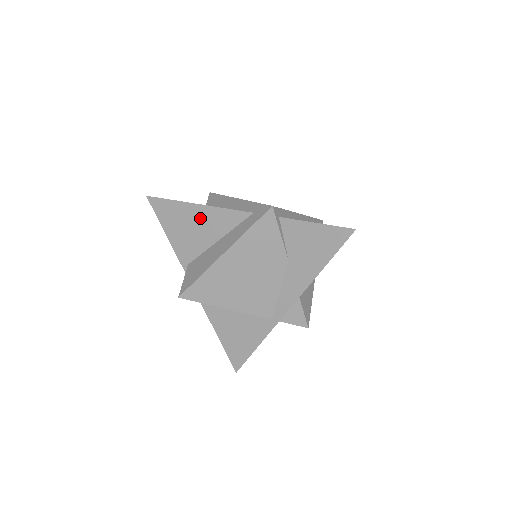
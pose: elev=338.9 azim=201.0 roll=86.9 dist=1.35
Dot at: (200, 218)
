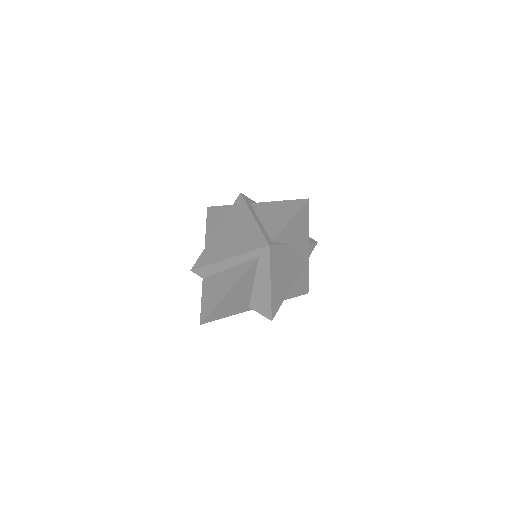
Dot at: (236, 292)
